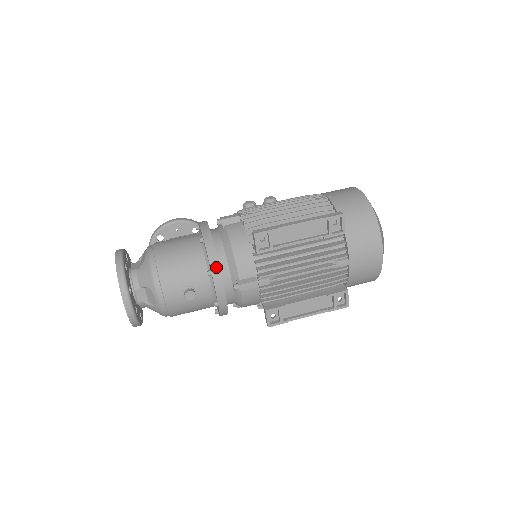
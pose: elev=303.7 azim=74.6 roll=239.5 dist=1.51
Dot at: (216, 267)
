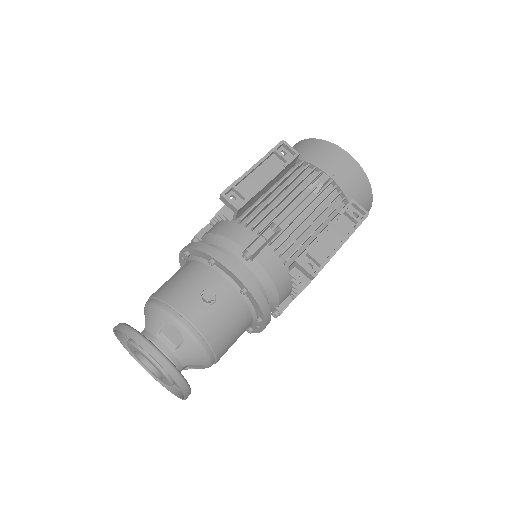
Dot at: (212, 251)
